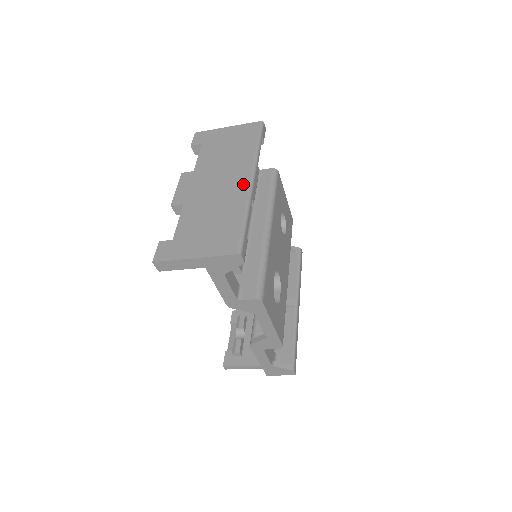
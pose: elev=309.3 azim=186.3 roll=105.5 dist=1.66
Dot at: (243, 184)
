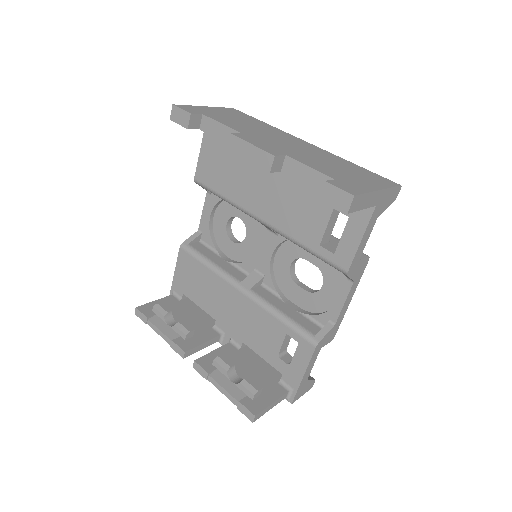
Dot at: (310, 145)
